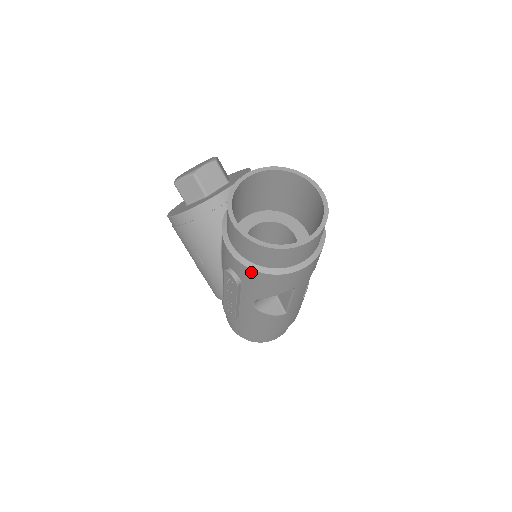
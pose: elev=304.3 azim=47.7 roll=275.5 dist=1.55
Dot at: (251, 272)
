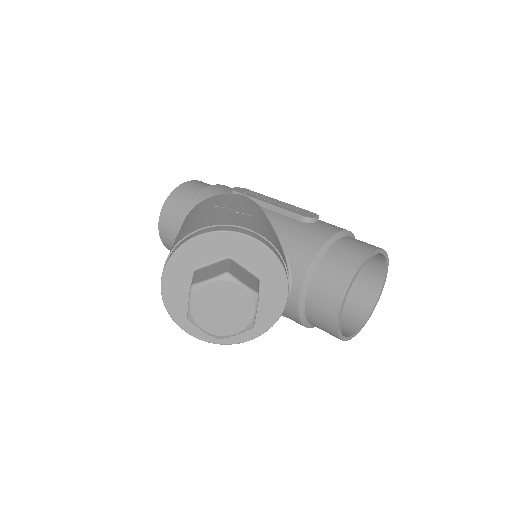
Dot at: occluded
